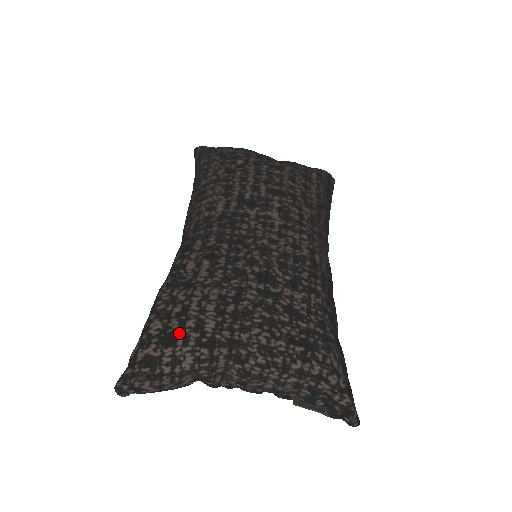
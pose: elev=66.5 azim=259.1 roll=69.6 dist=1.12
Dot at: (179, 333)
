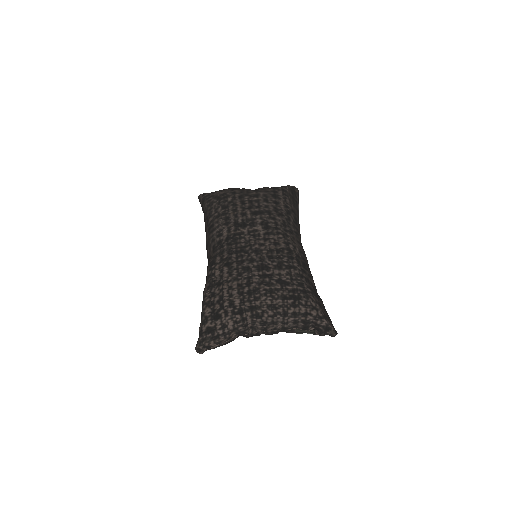
Dot at: (221, 311)
